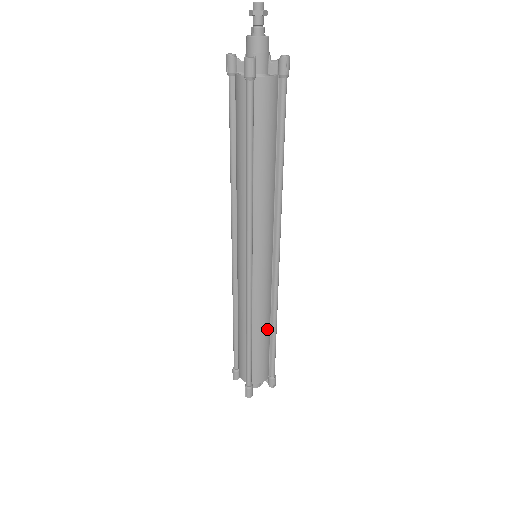
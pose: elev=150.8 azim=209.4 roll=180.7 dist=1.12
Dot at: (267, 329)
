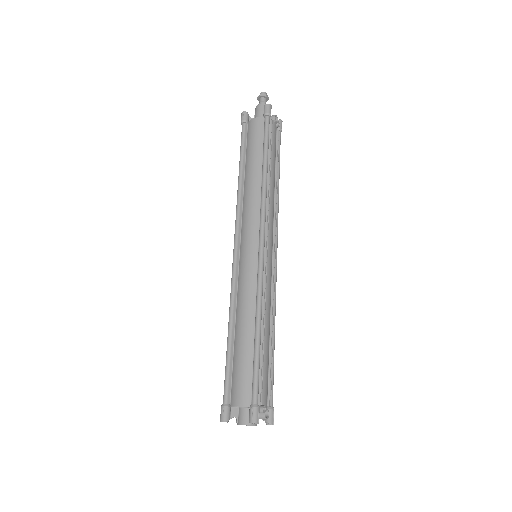
Dot at: (249, 328)
